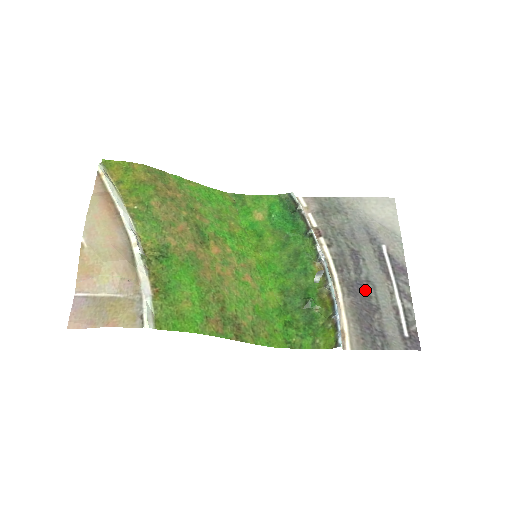
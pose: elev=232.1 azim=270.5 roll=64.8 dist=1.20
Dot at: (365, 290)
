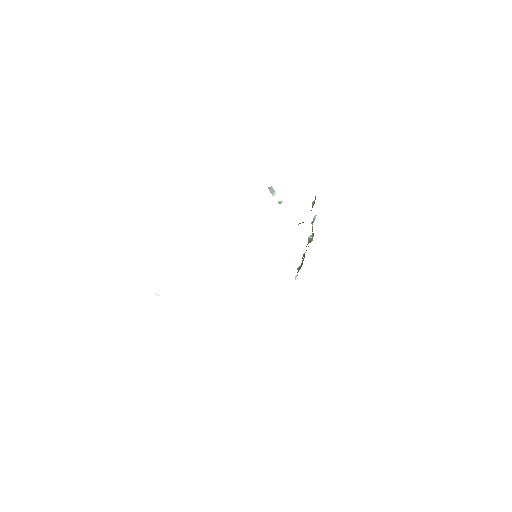
Dot at: occluded
